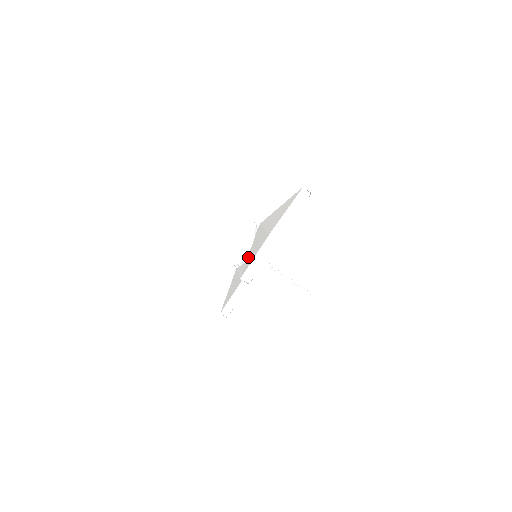
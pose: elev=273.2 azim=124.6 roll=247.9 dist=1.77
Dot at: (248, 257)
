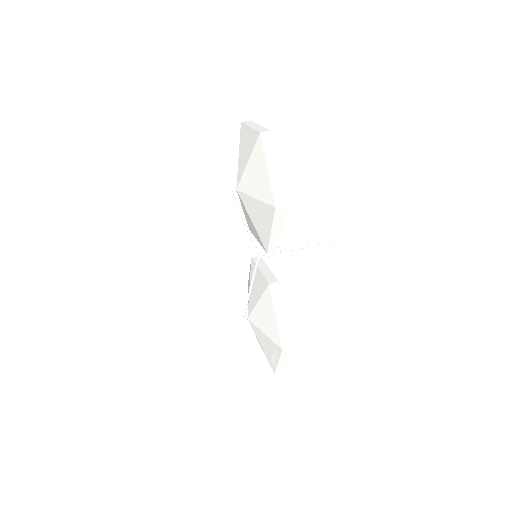
Dot at: (260, 196)
